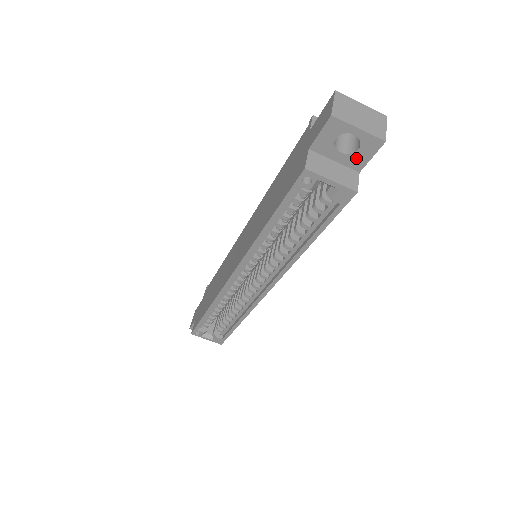
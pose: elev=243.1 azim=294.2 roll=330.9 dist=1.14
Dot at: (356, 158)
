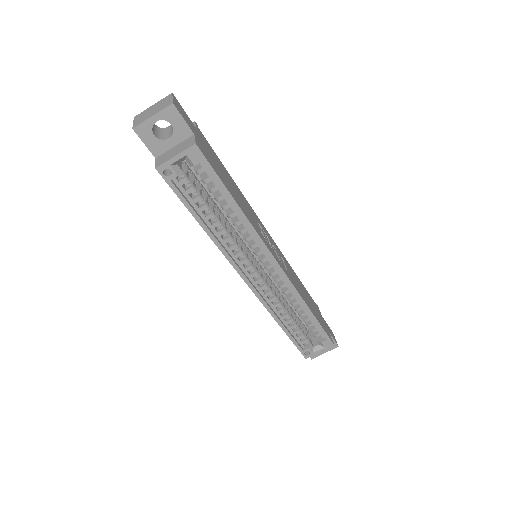
Dot at: (179, 130)
